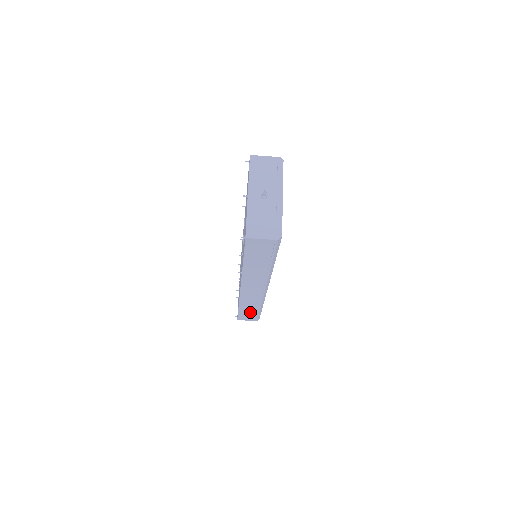
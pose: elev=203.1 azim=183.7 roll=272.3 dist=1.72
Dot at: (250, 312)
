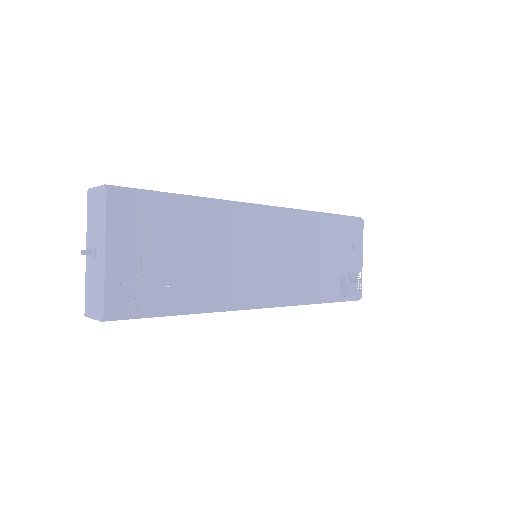
Dot at: occluded
